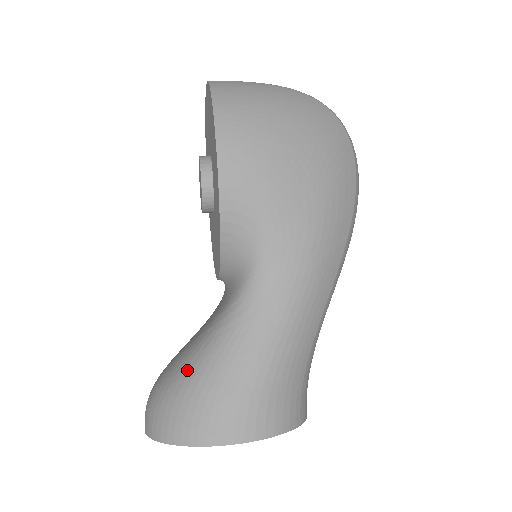
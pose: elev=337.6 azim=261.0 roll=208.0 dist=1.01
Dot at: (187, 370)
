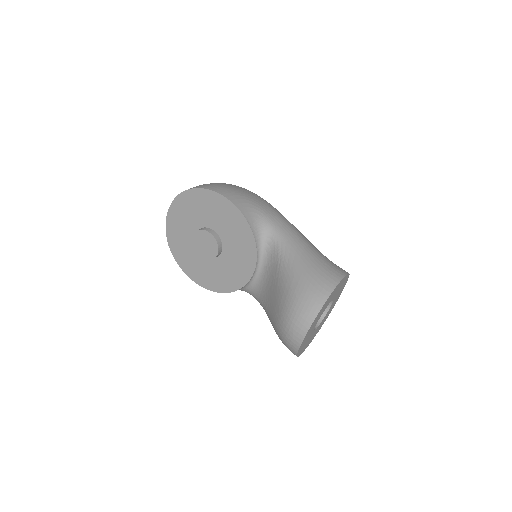
Dot at: (294, 281)
